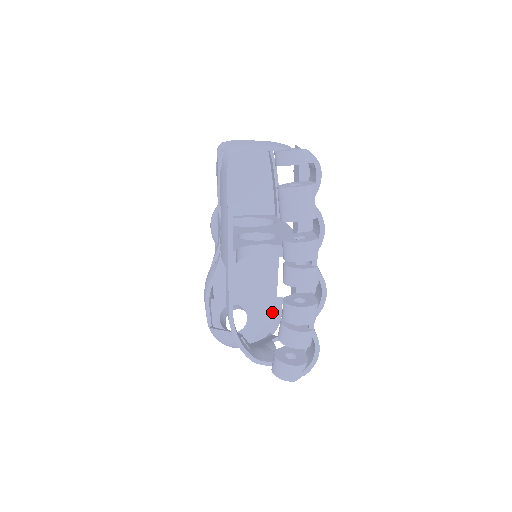
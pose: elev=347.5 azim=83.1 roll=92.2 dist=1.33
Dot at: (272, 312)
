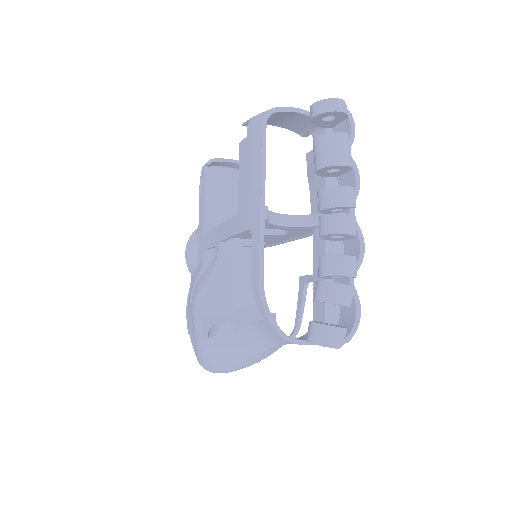
Dot at: occluded
